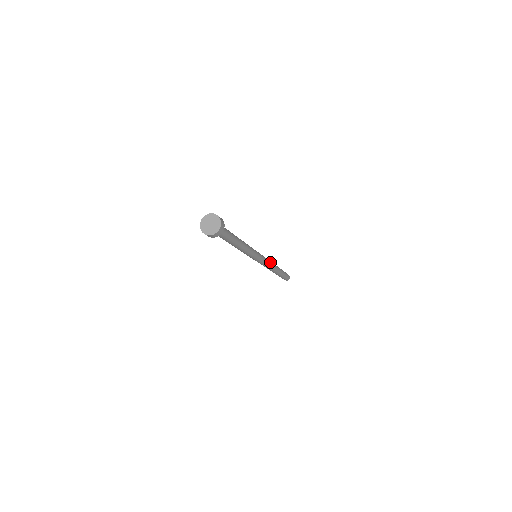
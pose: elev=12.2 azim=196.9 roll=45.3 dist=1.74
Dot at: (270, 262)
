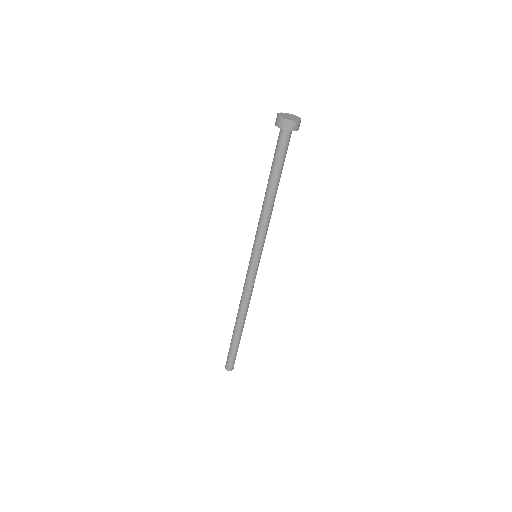
Dot at: occluded
